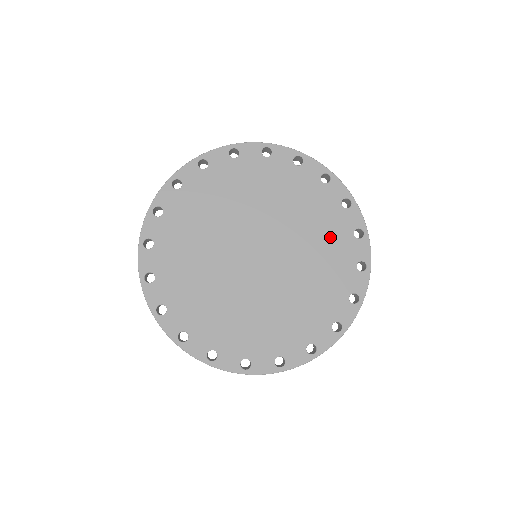
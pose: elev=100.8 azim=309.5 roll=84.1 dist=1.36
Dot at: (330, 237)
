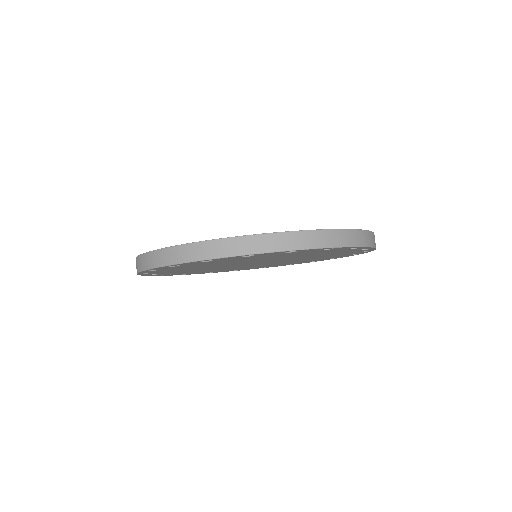
Dot at: occluded
